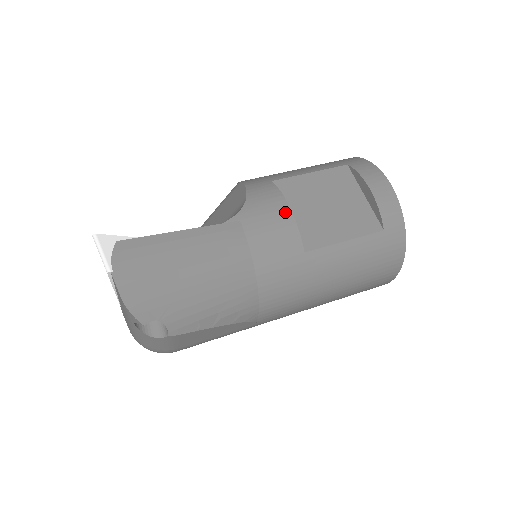
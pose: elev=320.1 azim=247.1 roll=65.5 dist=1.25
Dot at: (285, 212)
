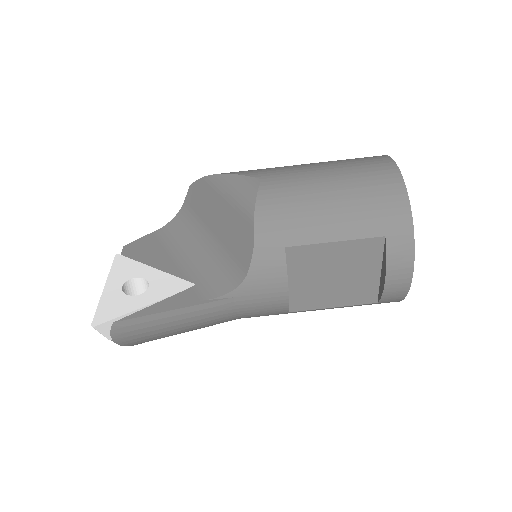
Dot at: (282, 294)
